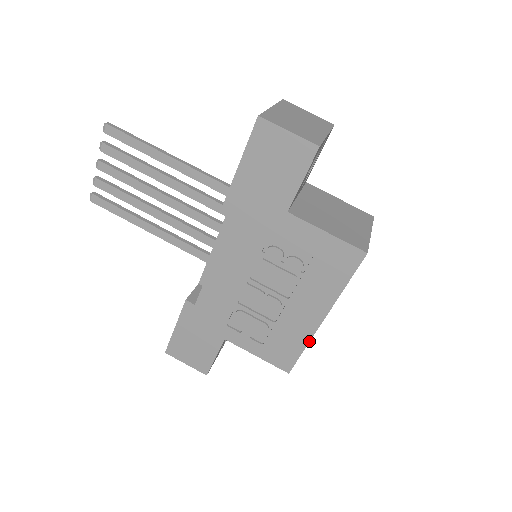
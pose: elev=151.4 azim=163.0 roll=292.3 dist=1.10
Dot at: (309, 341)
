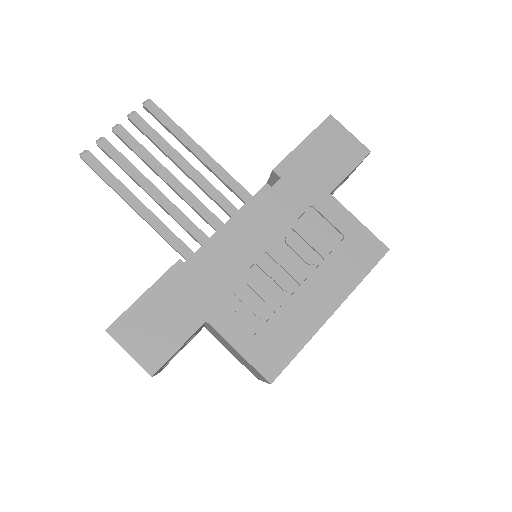
Dot at: (310, 339)
